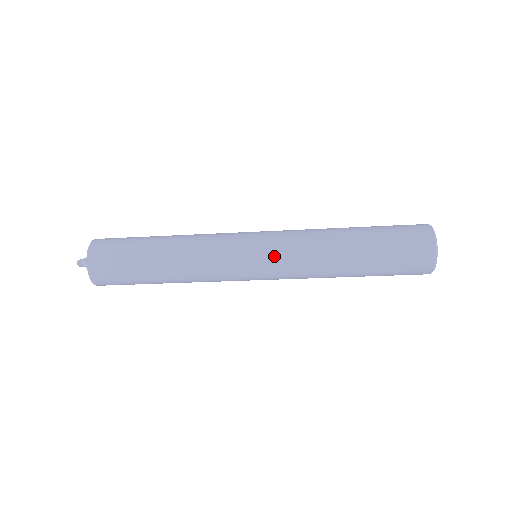
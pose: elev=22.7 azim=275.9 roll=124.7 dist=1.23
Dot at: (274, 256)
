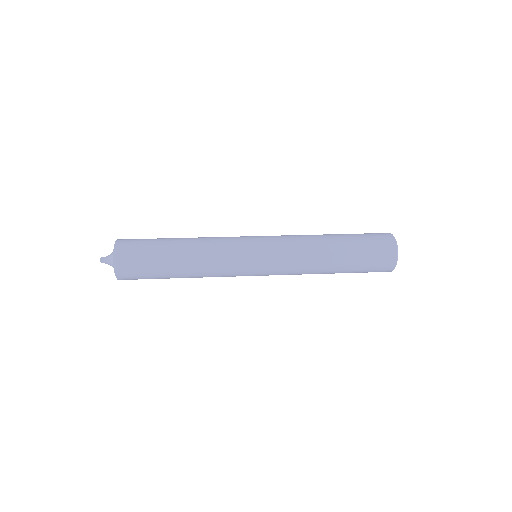
Dot at: occluded
